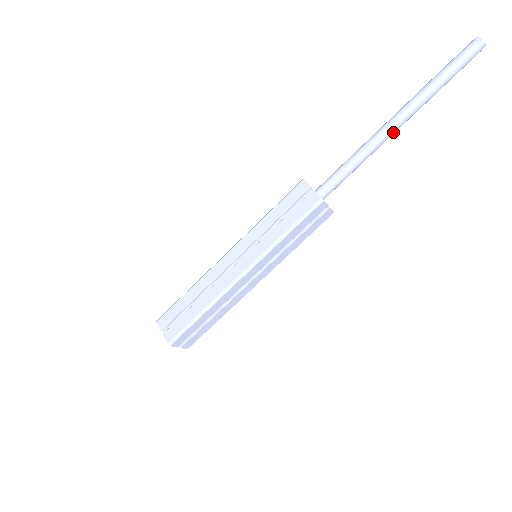
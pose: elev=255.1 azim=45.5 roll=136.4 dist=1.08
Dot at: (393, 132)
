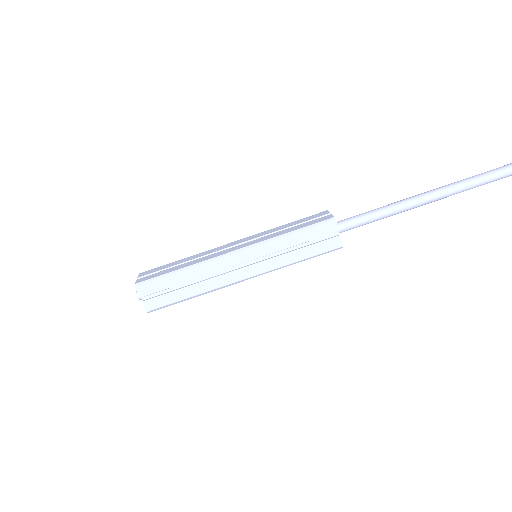
Dot at: (420, 202)
